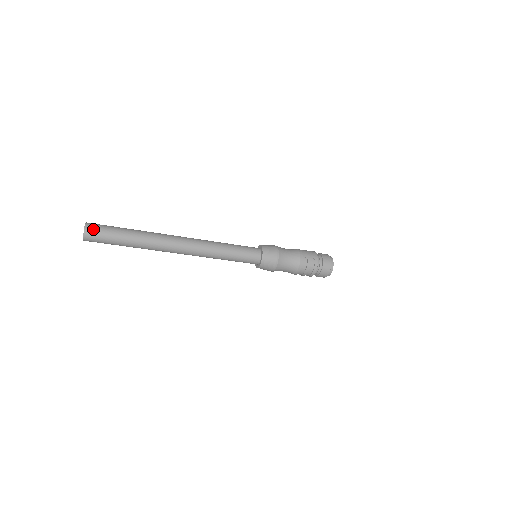
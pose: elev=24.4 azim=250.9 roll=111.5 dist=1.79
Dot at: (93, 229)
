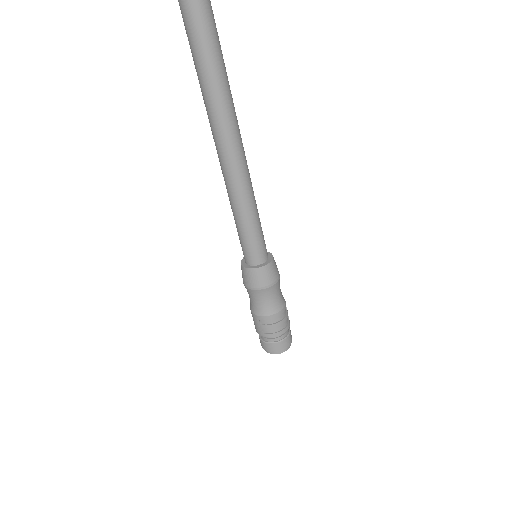
Dot at: (210, 1)
